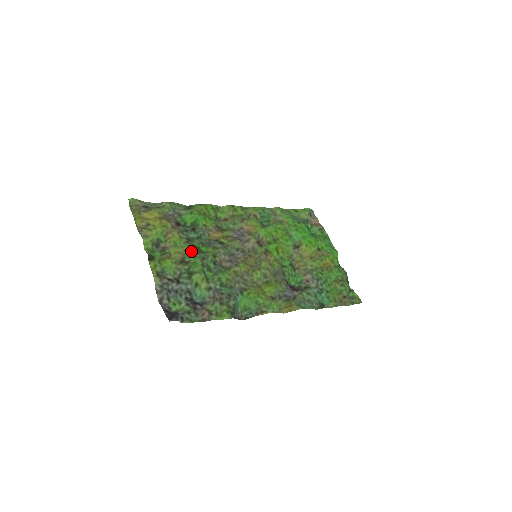
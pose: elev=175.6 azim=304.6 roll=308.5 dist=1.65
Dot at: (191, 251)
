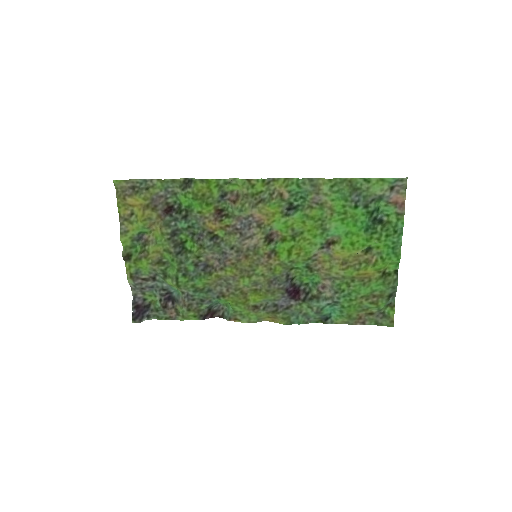
Dot at: (170, 252)
